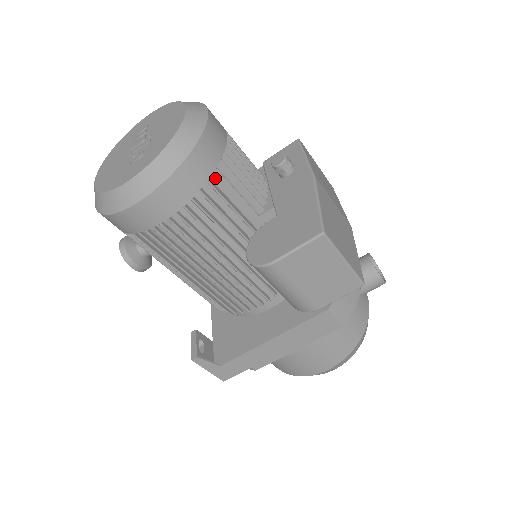
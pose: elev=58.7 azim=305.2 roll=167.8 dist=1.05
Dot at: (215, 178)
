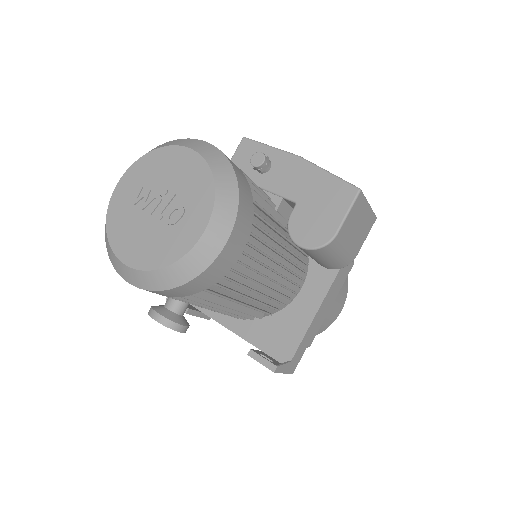
Dot at: occluded
